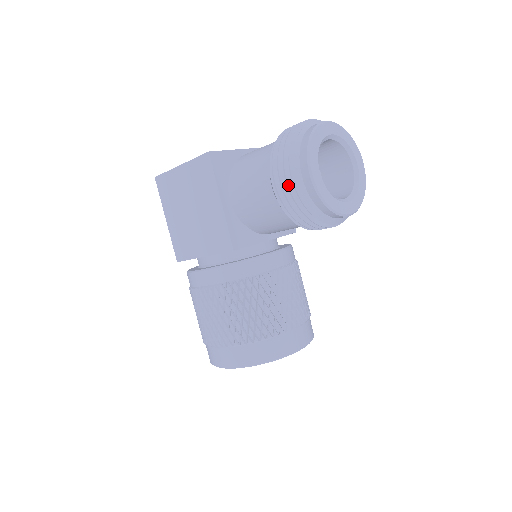
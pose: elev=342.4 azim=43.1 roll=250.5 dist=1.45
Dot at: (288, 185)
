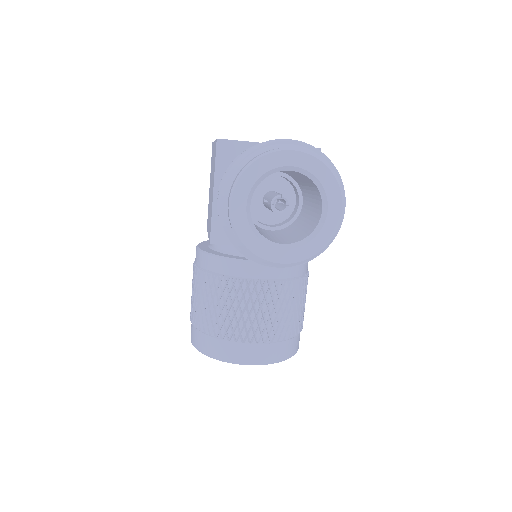
Dot at: (218, 207)
